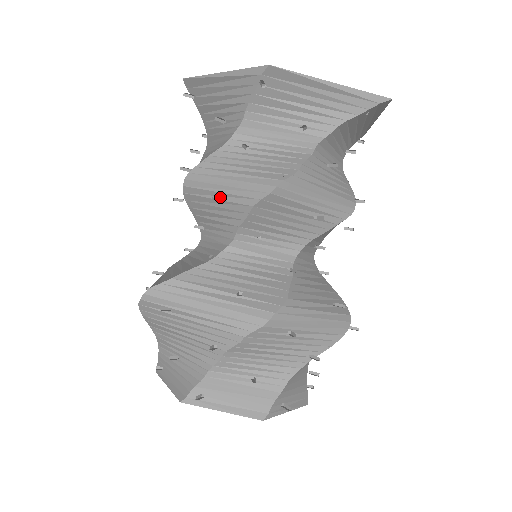
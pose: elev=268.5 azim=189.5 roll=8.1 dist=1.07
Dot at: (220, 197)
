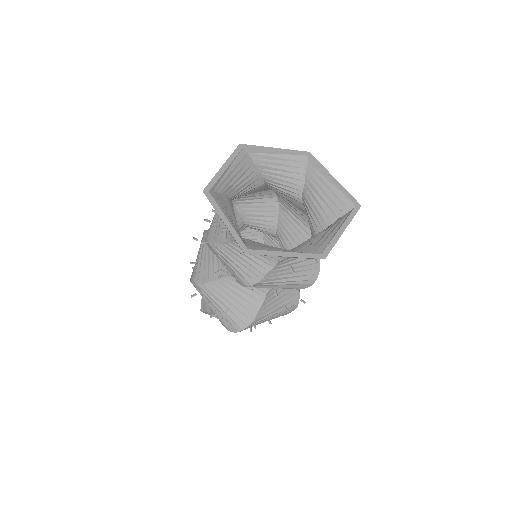
Dot at: occluded
